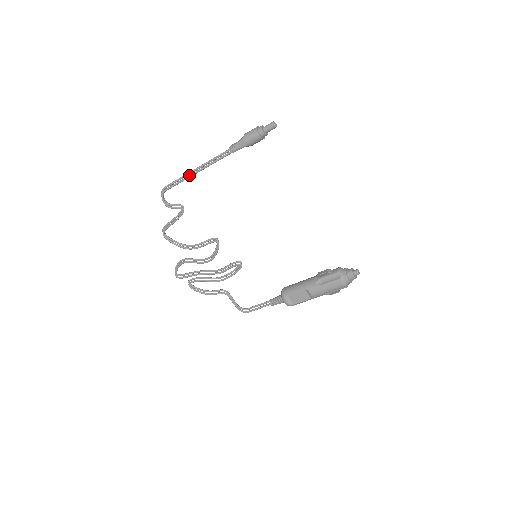
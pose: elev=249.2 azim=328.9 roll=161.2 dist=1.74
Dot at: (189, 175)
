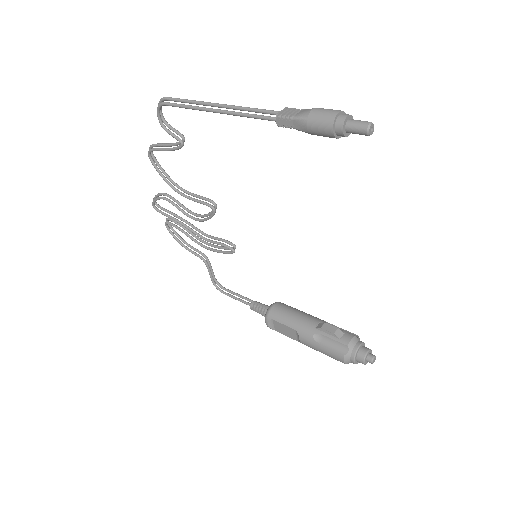
Dot at: (203, 107)
